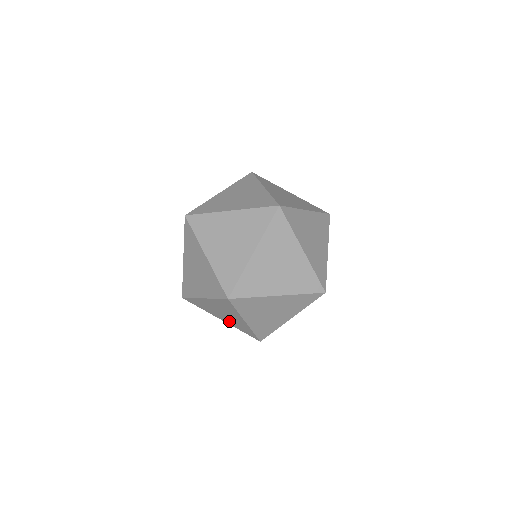
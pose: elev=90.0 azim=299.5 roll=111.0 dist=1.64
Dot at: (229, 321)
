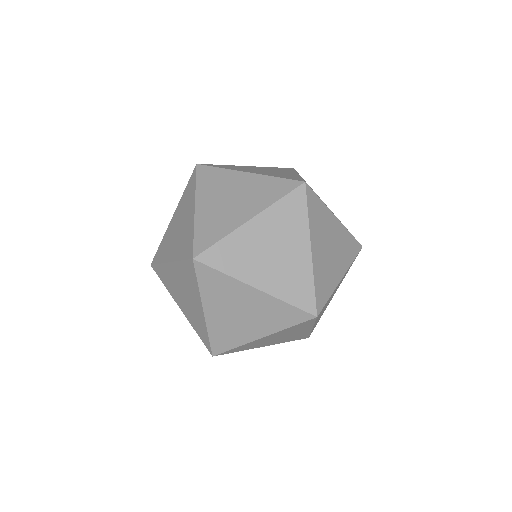
Dot at: (188, 311)
